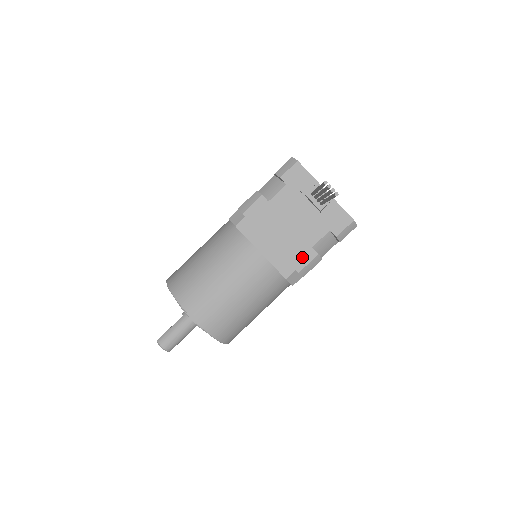
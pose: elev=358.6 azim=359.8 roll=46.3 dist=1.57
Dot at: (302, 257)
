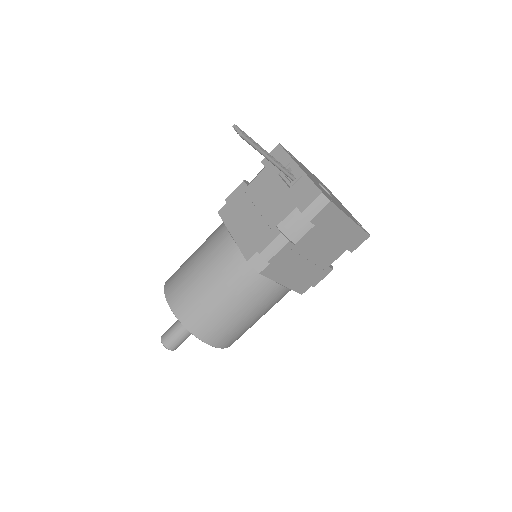
Dot at: (265, 237)
